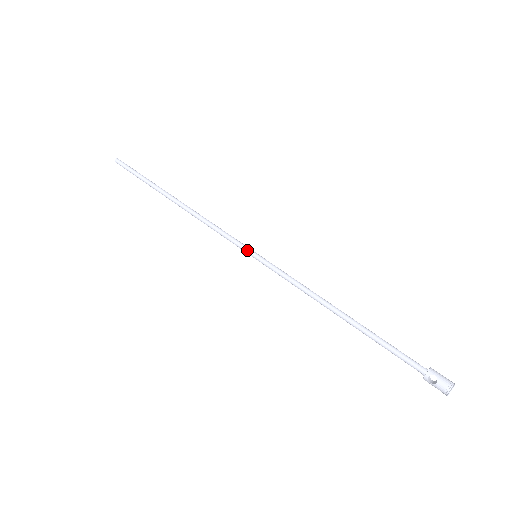
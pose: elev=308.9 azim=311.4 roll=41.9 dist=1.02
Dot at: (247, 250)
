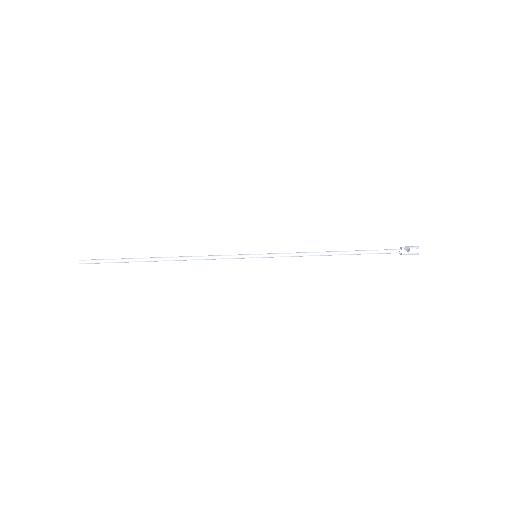
Dot at: (248, 255)
